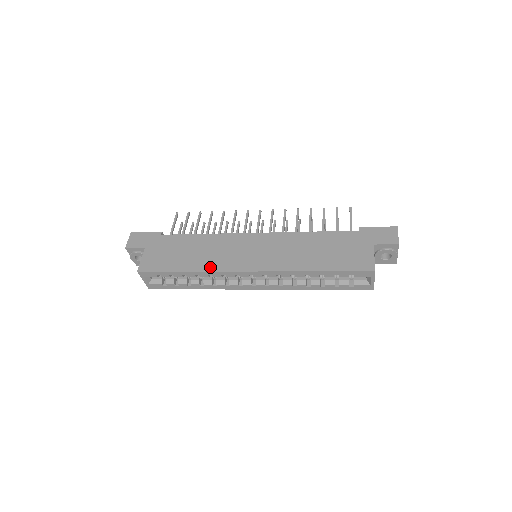
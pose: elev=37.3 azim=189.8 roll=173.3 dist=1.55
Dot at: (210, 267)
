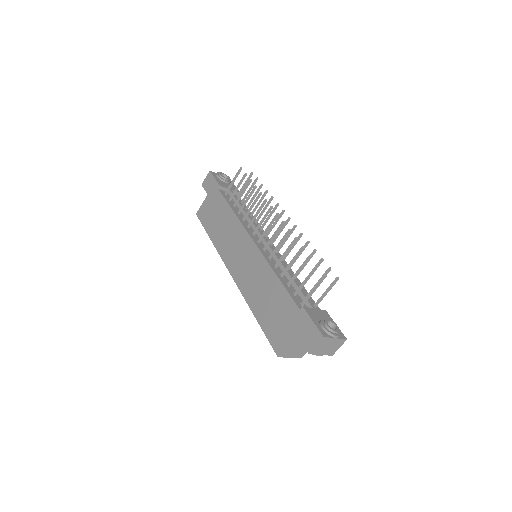
Dot at: (219, 248)
